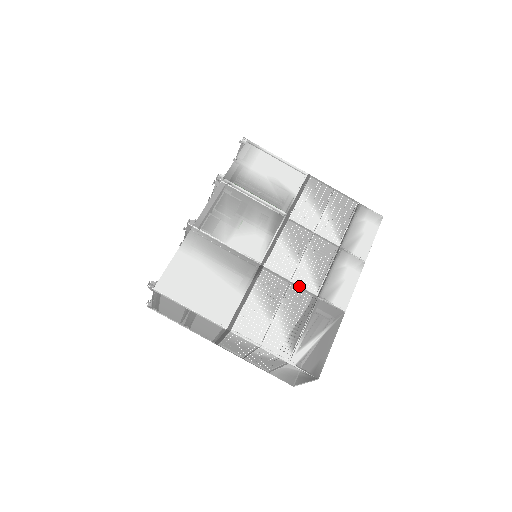
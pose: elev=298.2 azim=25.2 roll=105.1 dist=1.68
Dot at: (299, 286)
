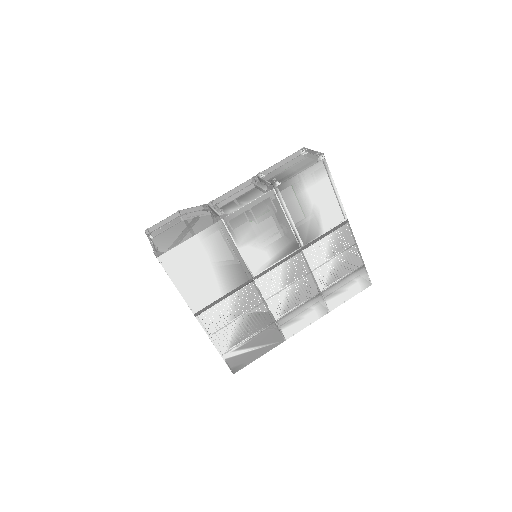
Dot at: (269, 307)
